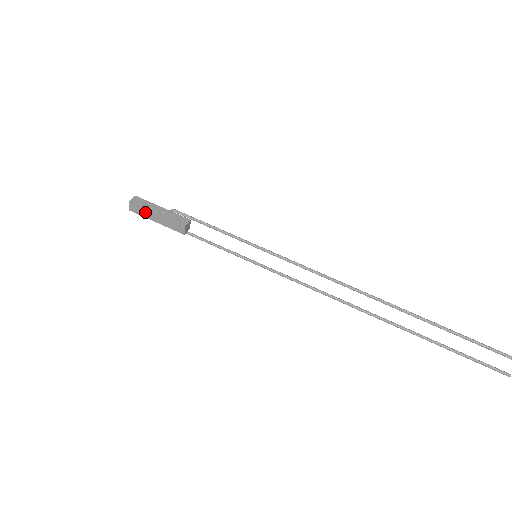
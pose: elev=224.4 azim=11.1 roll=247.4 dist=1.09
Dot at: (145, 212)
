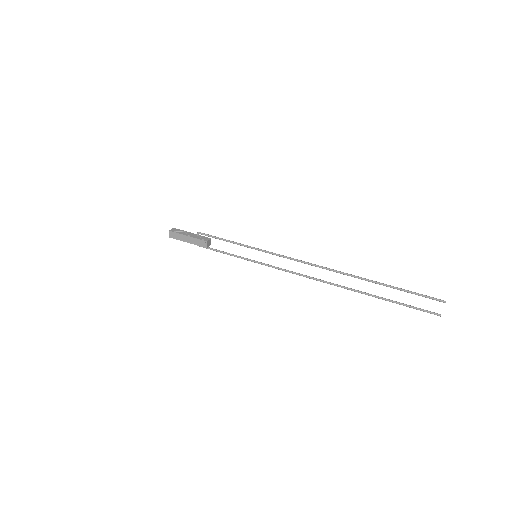
Dot at: (180, 236)
